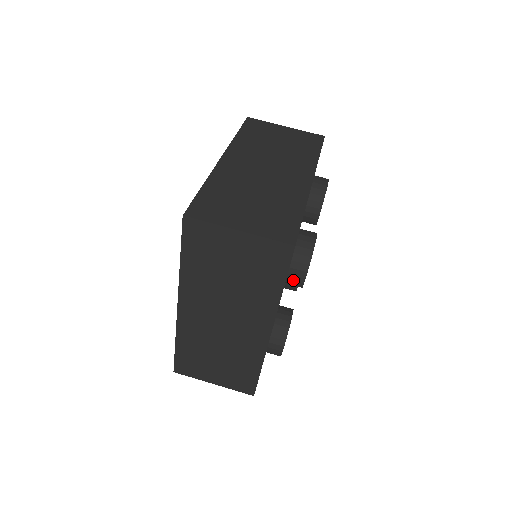
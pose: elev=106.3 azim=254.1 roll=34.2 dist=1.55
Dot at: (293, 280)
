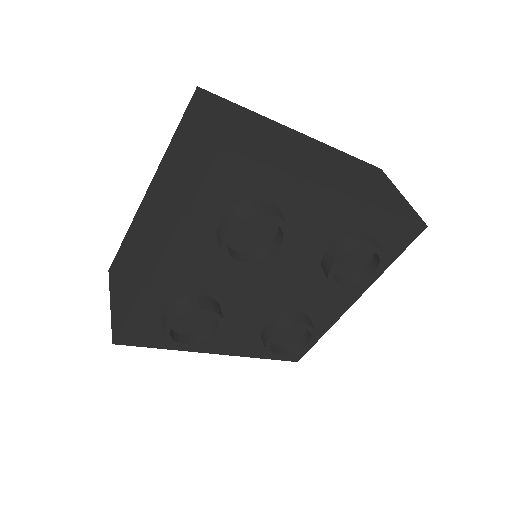
Dot at: (219, 231)
